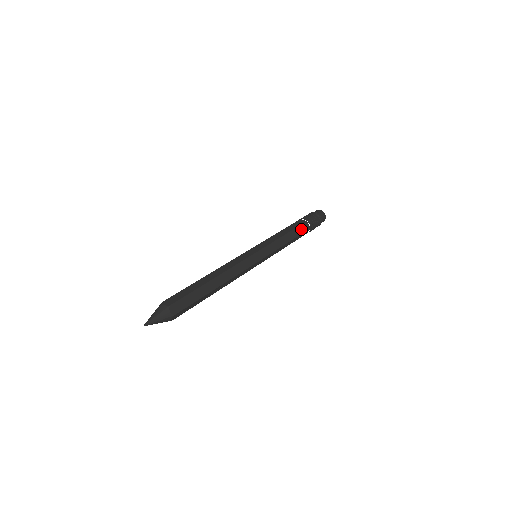
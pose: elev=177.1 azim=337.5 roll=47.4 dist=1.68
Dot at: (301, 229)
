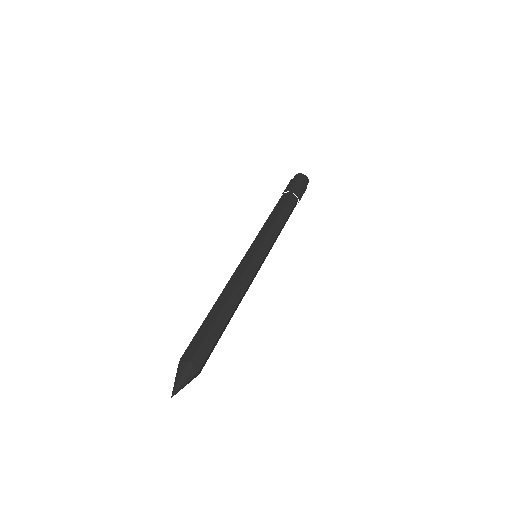
Dot at: (290, 204)
